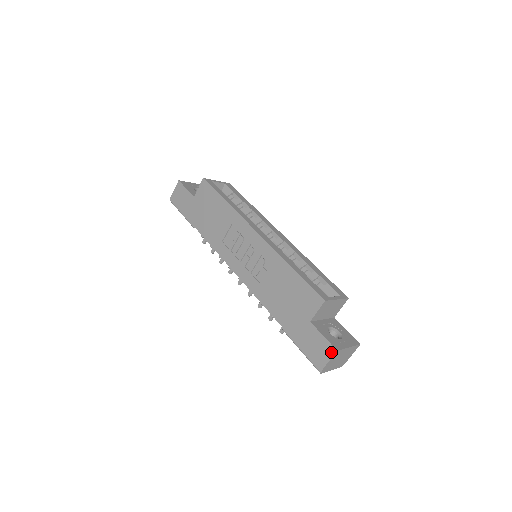
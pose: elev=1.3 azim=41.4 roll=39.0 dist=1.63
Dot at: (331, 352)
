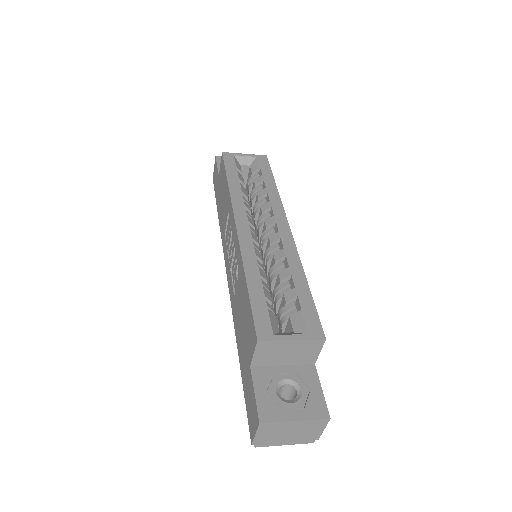
Dot at: (256, 422)
